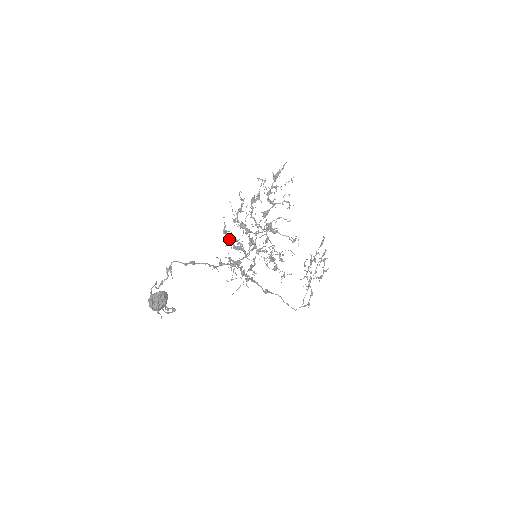
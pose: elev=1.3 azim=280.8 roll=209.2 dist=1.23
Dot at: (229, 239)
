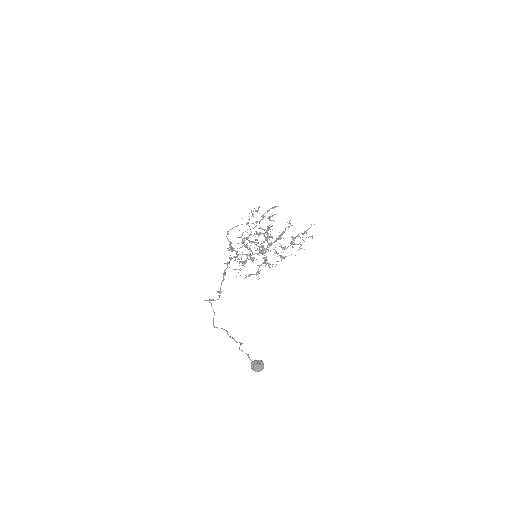
Dot at: (242, 243)
